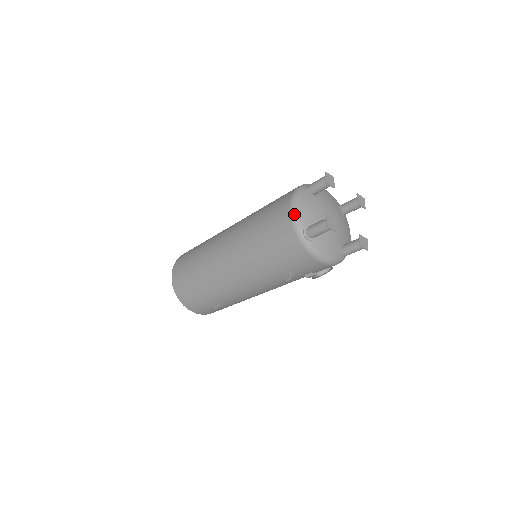
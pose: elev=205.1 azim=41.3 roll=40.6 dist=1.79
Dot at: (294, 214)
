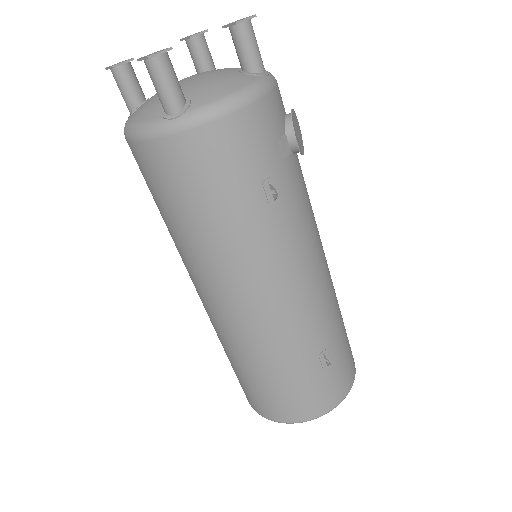
Dot at: (137, 132)
